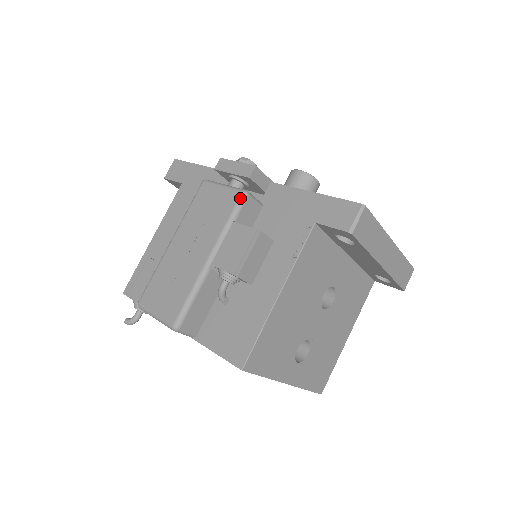
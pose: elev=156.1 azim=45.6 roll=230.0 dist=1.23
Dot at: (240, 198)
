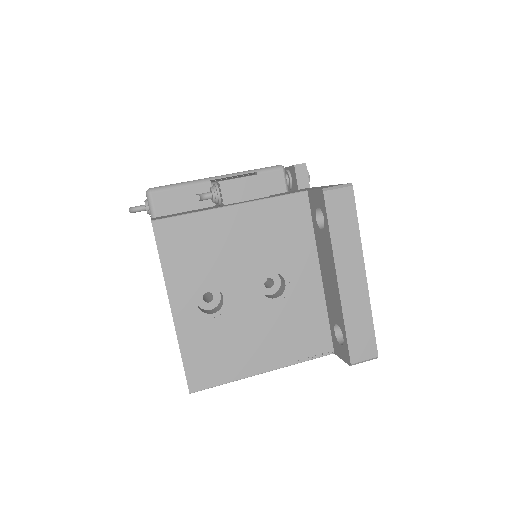
Dot at: (275, 166)
